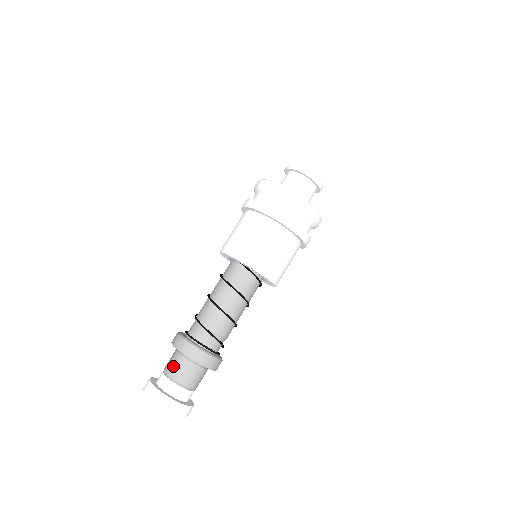
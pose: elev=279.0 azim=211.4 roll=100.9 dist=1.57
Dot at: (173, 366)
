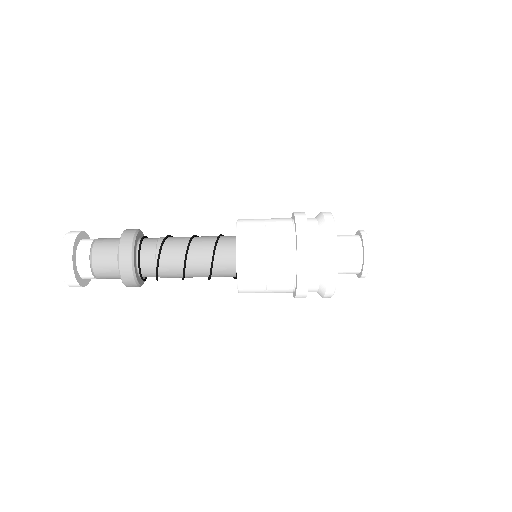
Dot at: (103, 268)
